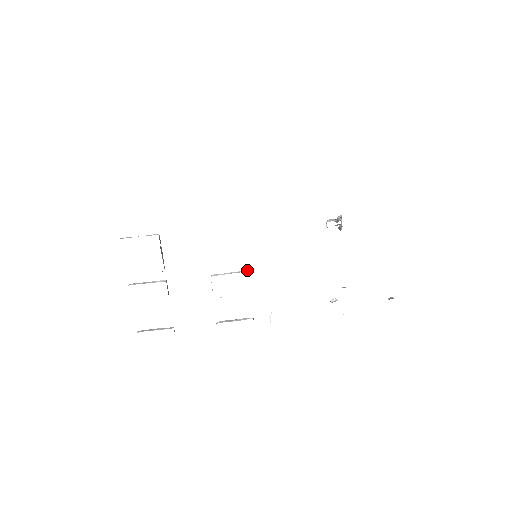
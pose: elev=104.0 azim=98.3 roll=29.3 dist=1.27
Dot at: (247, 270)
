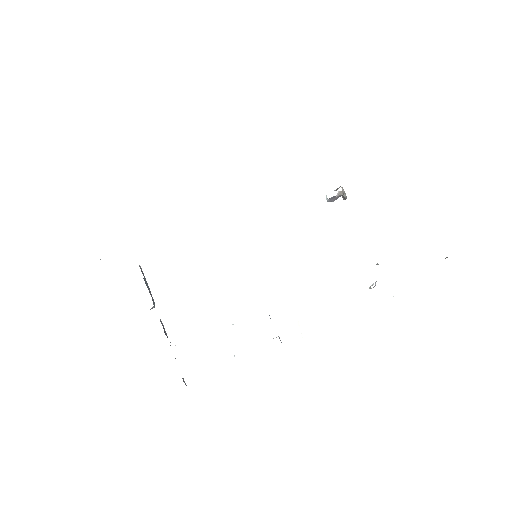
Dot at: occluded
